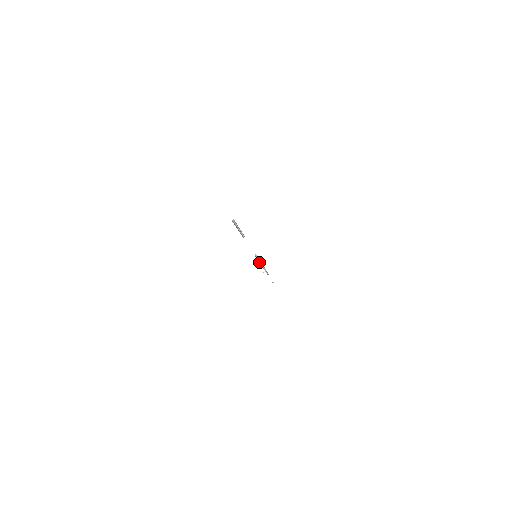
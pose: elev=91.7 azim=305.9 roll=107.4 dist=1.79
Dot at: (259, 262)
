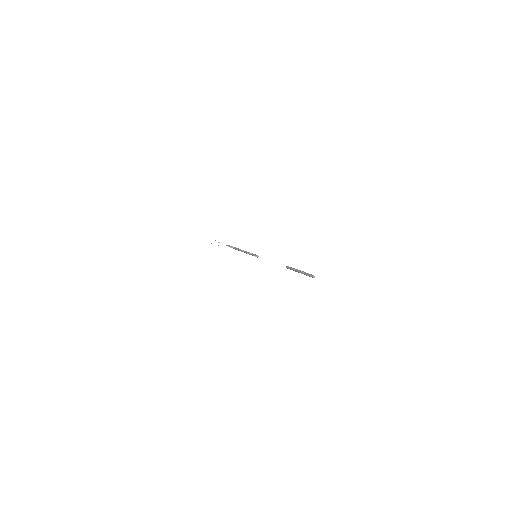
Dot at: occluded
